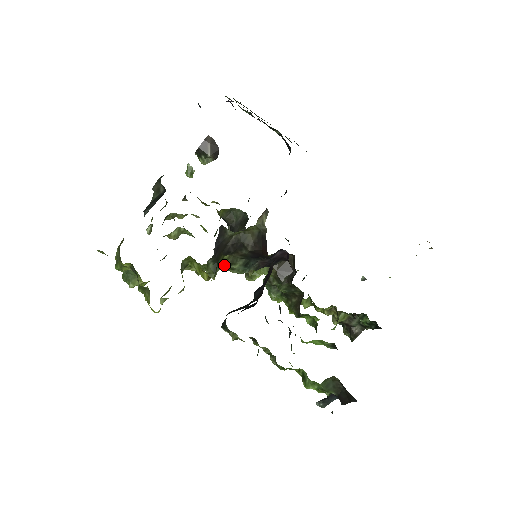
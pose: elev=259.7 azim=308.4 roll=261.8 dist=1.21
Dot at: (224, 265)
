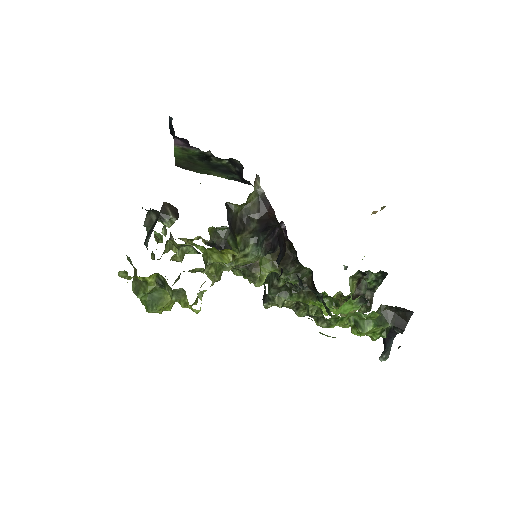
Dot at: (239, 251)
